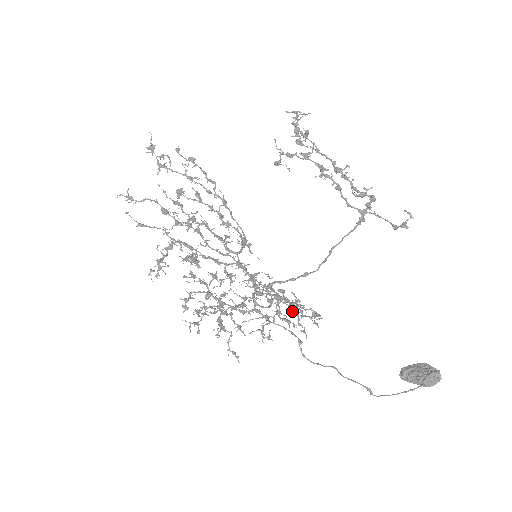
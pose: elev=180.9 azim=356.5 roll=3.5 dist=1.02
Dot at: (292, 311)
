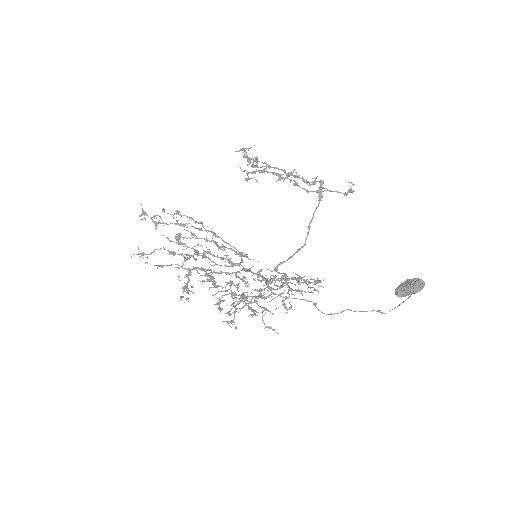
Dot at: (299, 284)
